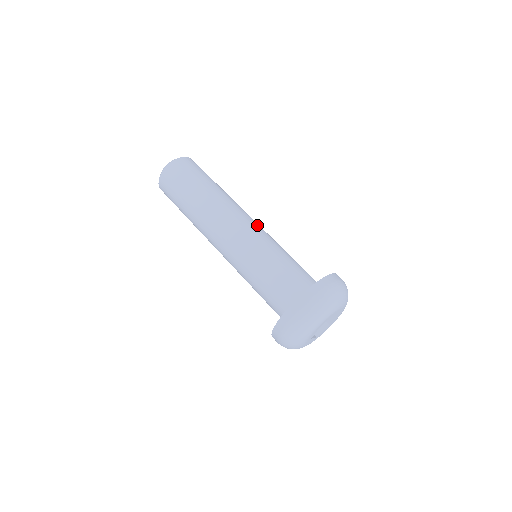
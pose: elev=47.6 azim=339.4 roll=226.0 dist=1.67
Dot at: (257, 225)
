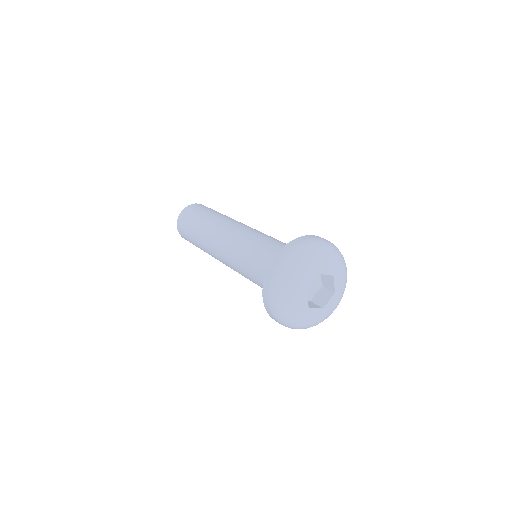
Dot at: occluded
